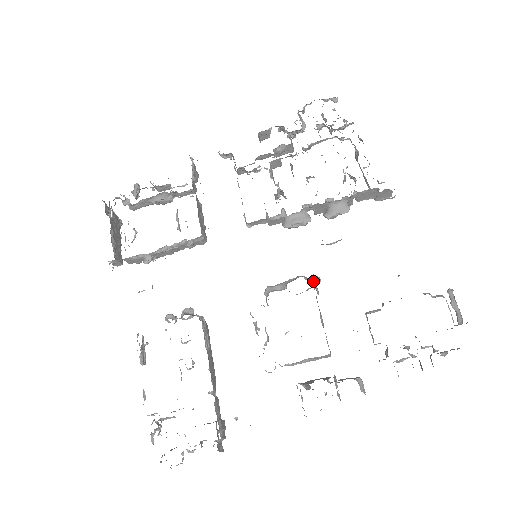
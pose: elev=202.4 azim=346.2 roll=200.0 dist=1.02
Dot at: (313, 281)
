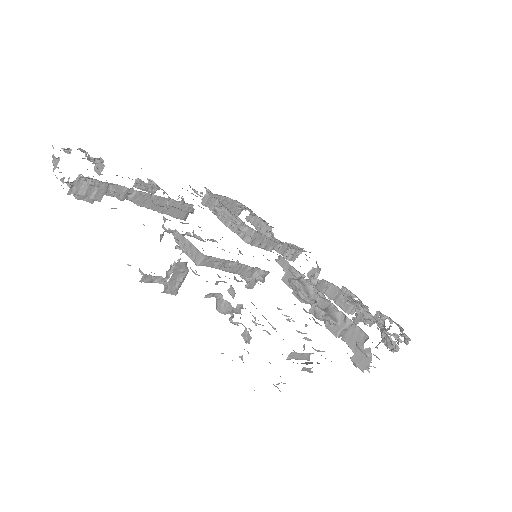
Dot at: (261, 271)
